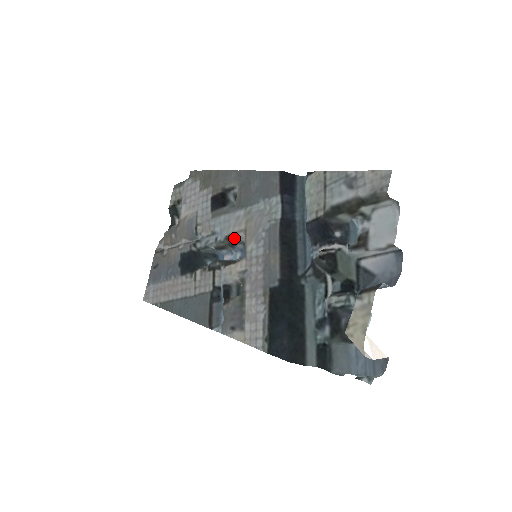
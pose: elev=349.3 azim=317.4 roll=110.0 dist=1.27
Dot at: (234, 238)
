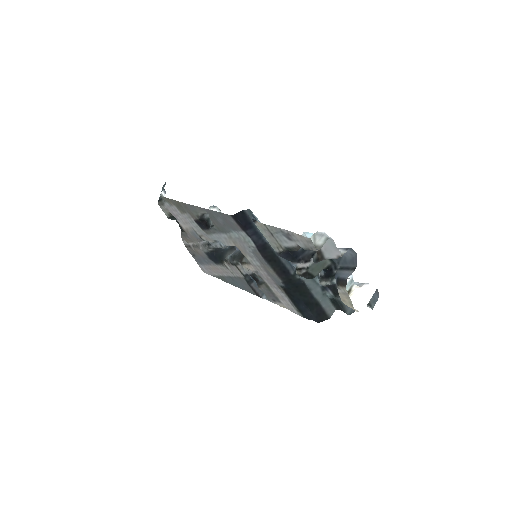
Dot at: occluded
